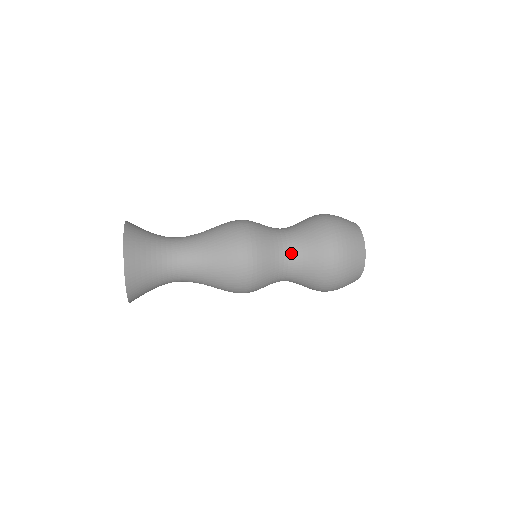
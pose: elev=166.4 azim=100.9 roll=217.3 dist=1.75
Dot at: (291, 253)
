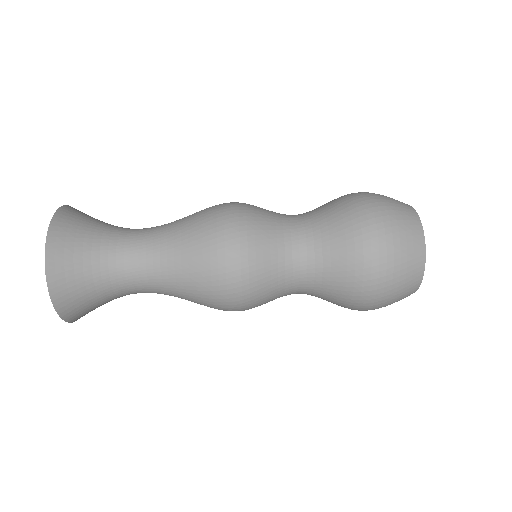
Dot at: (304, 272)
